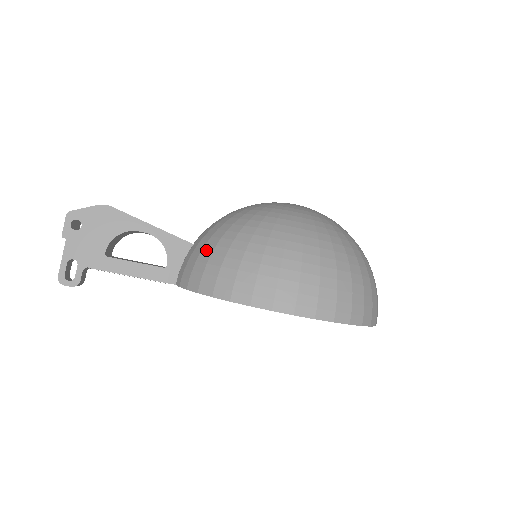
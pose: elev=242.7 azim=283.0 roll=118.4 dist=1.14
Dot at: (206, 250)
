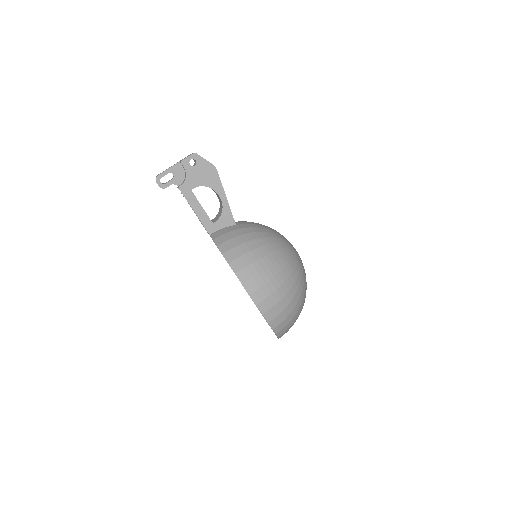
Dot at: (243, 238)
